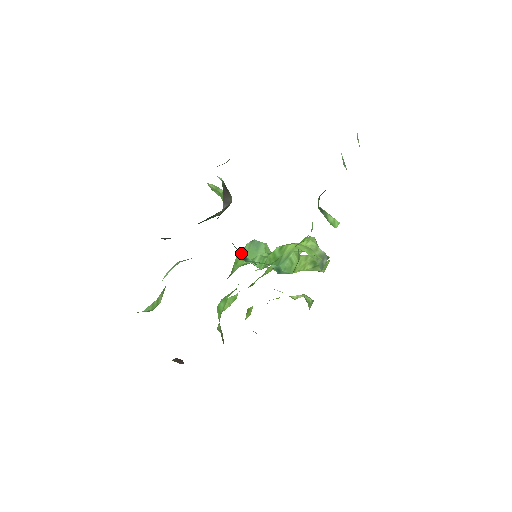
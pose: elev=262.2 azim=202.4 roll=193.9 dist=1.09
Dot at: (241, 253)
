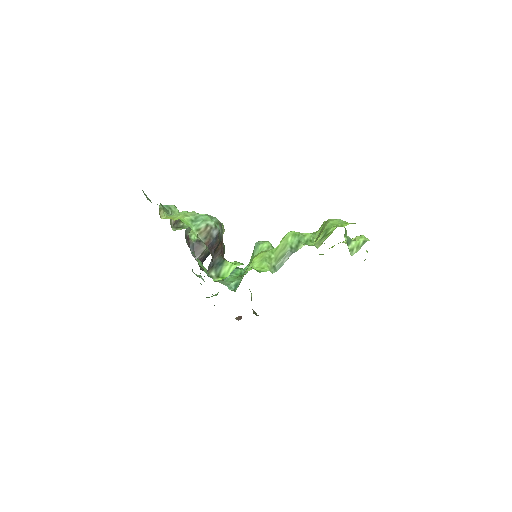
Dot at: occluded
